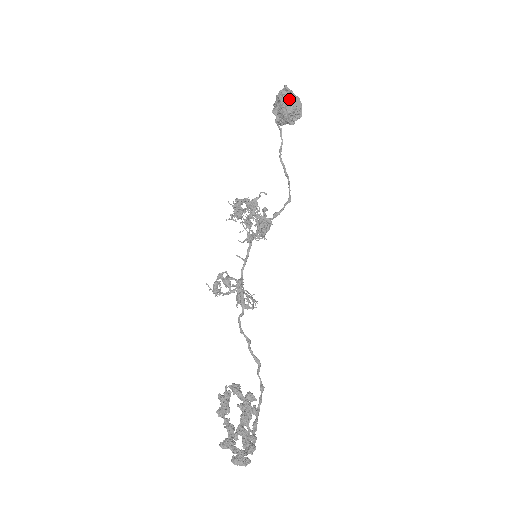
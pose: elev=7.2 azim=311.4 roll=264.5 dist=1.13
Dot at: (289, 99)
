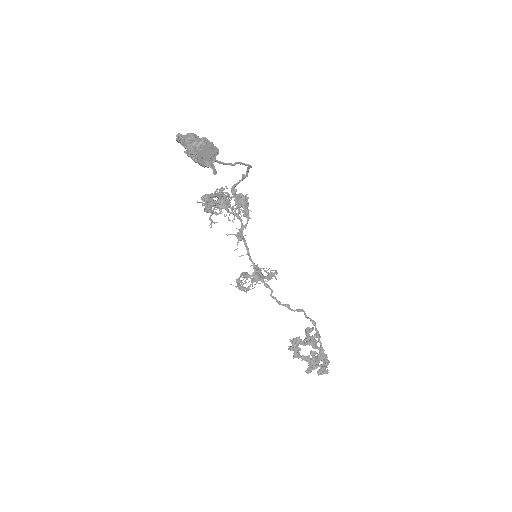
Dot at: (195, 151)
